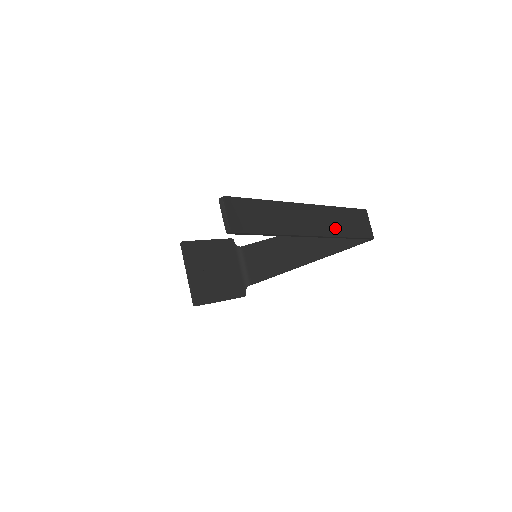
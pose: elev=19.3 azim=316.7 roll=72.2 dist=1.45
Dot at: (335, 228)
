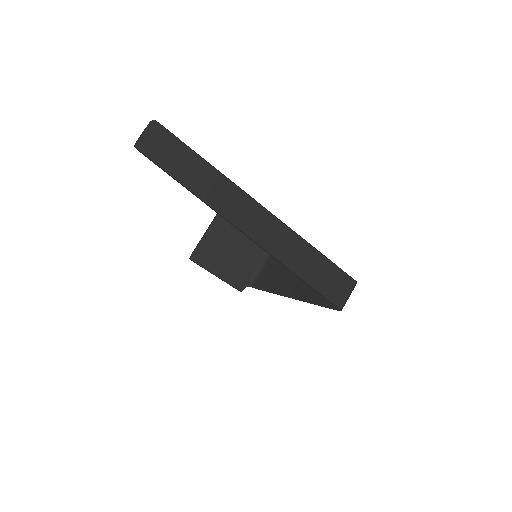
Dot at: (284, 253)
